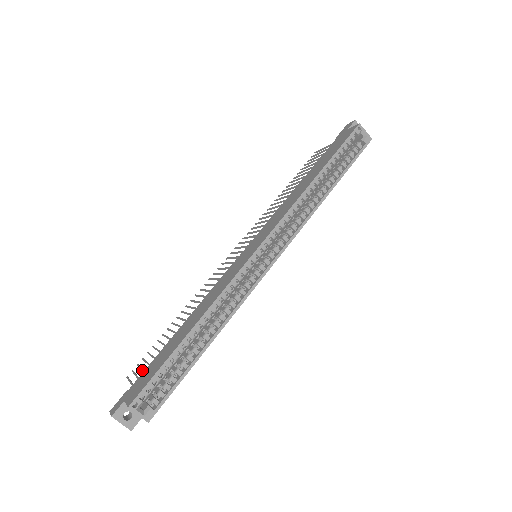
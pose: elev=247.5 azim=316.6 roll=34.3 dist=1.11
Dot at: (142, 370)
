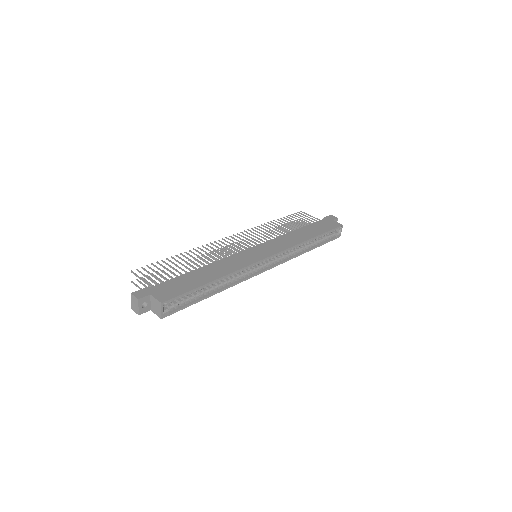
Dot at: (156, 277)
